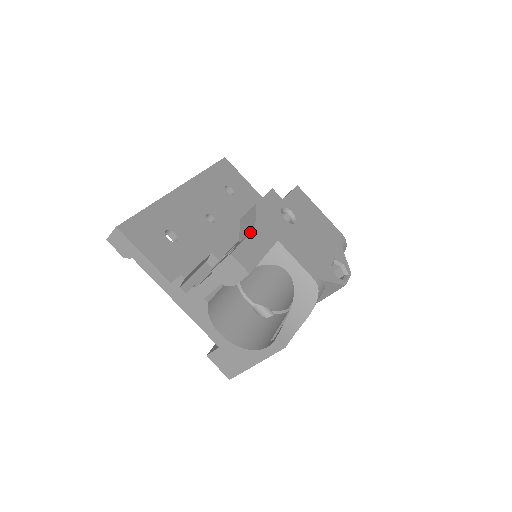
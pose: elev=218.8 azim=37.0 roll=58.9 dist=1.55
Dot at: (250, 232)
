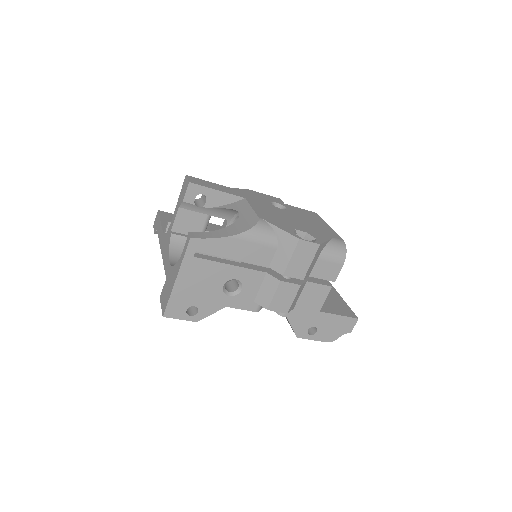
Dot at: occluded
